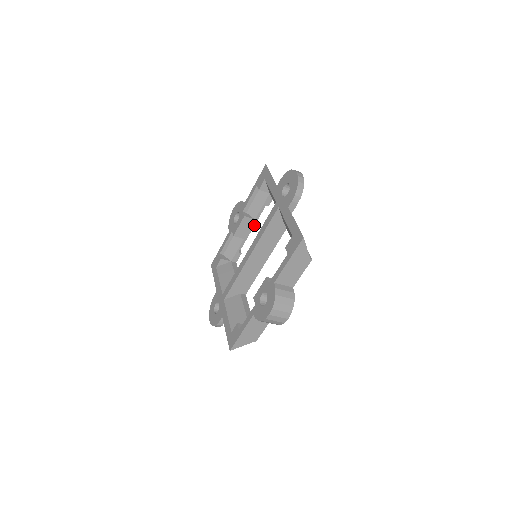
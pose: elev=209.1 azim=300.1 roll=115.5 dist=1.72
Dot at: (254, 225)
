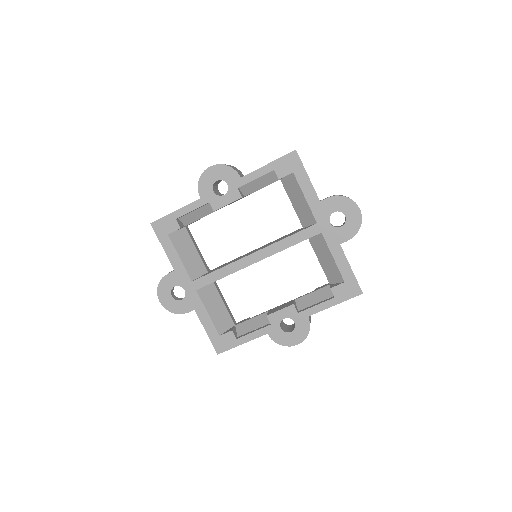
Dot at: occluded
